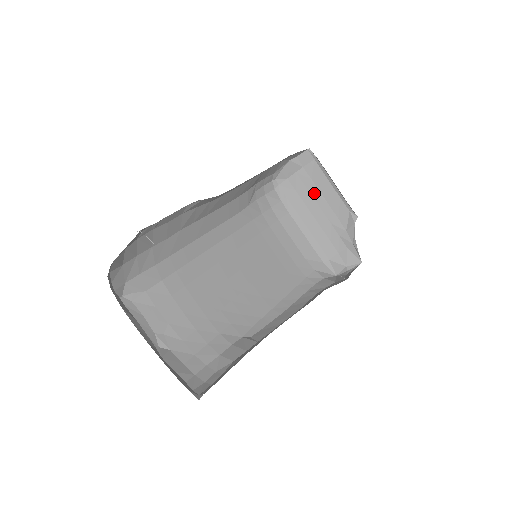
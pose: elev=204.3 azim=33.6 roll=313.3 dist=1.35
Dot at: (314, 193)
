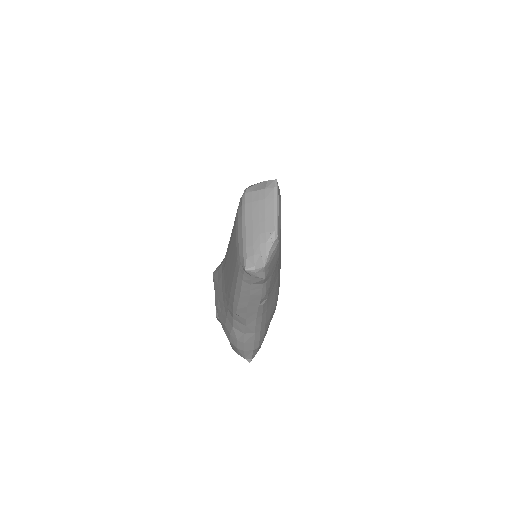
Dot at: (261, 209)
